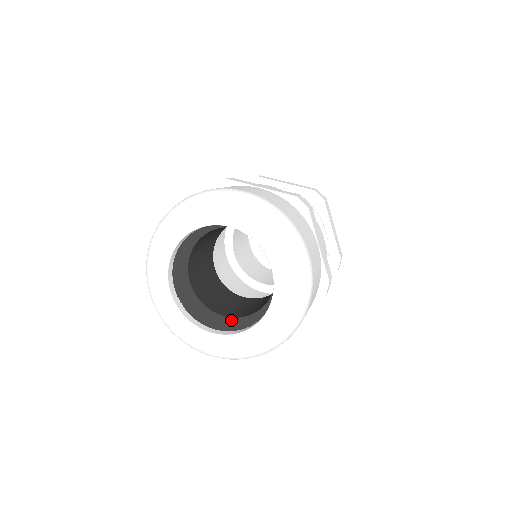
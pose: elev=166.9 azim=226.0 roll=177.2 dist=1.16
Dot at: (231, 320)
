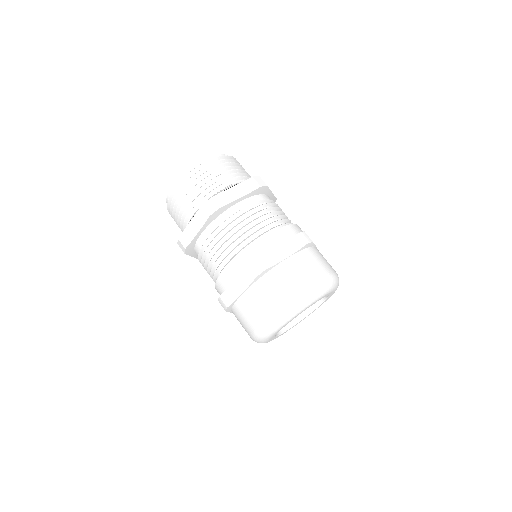
Dot at: occluded
